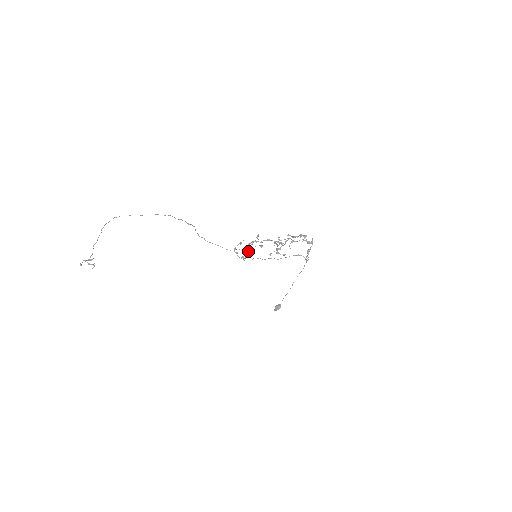
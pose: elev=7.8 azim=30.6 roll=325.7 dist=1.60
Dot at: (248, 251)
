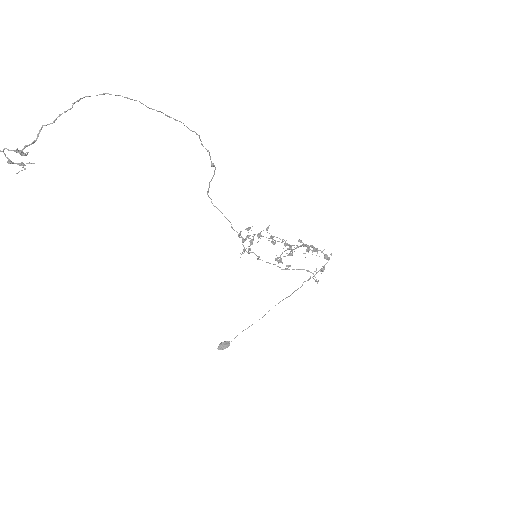
Dot at: occluded
